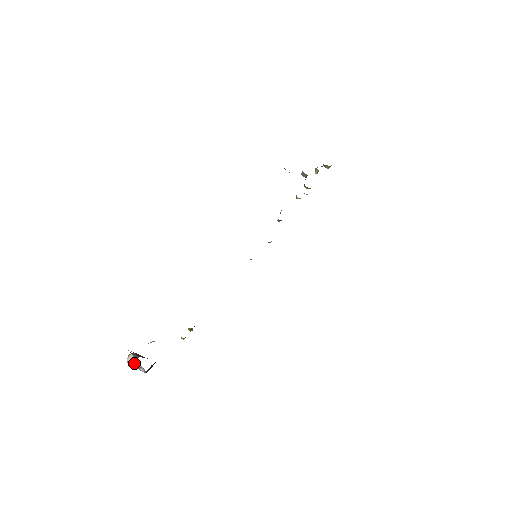
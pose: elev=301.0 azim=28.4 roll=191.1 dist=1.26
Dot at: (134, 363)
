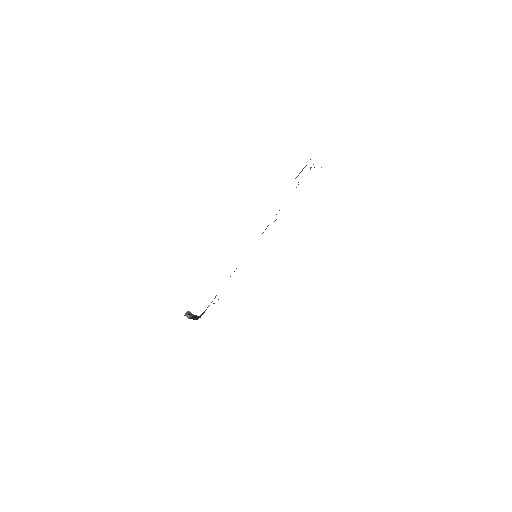
Dot at: occluded
